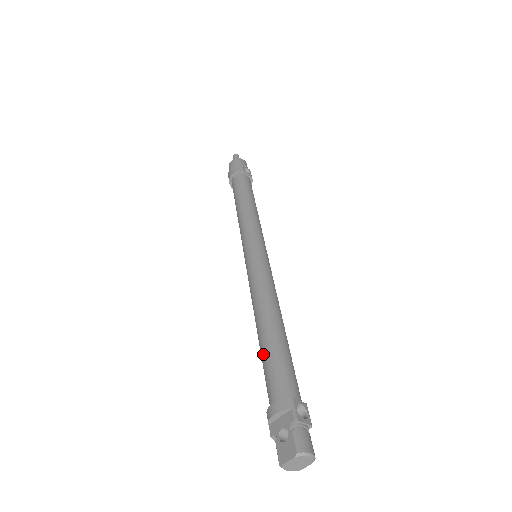
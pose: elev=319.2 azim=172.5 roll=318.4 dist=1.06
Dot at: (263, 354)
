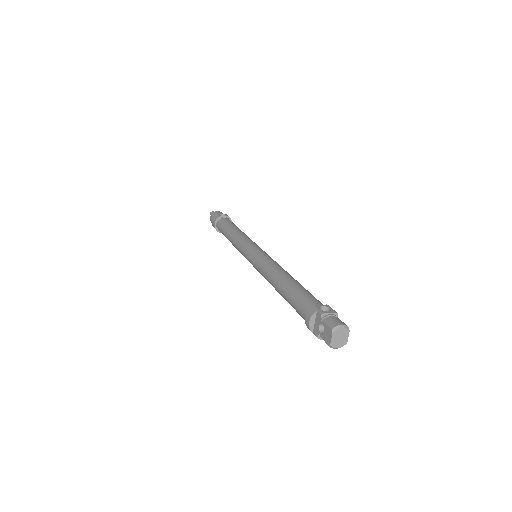
Dot at: (287, 300)
